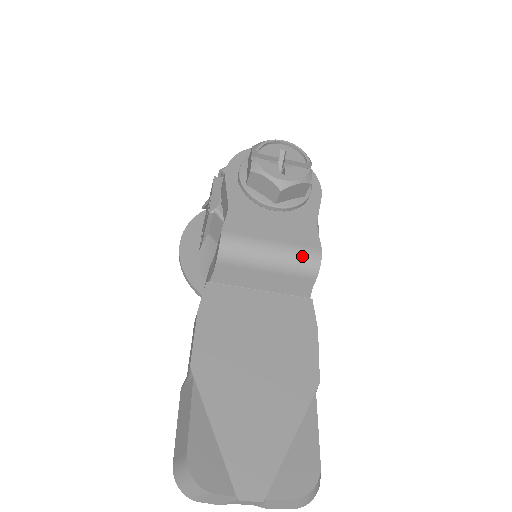
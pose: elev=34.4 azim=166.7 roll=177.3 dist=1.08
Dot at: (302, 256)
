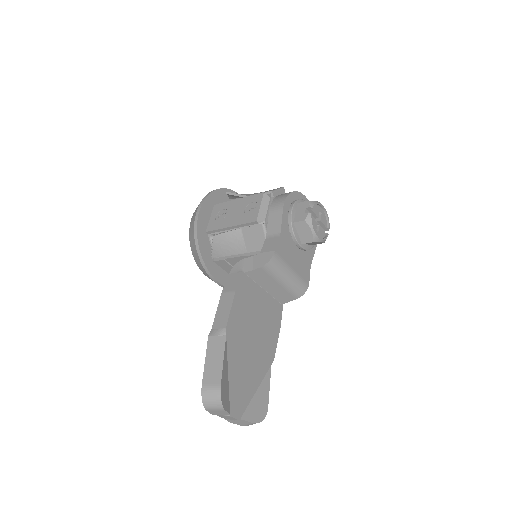
Dot at: (300, 284)
